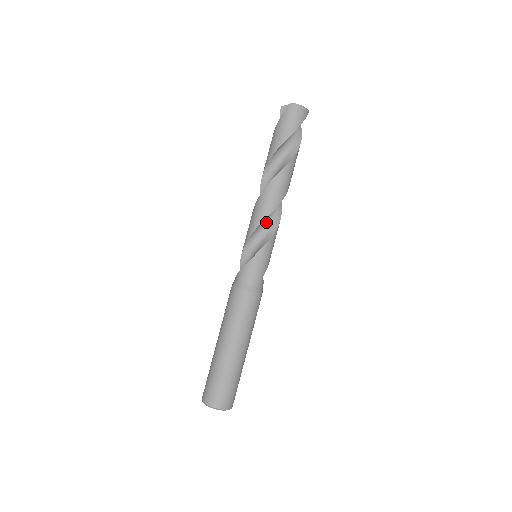
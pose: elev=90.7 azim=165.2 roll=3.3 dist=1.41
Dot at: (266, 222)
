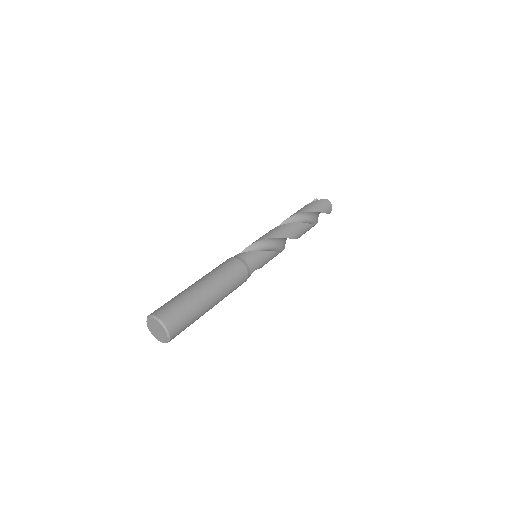
Dot at: (277, 242)
